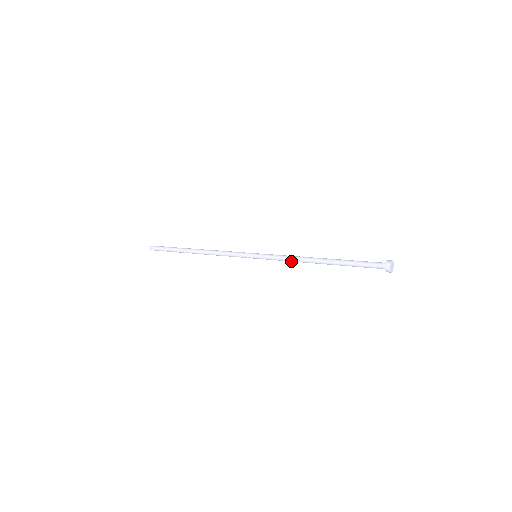
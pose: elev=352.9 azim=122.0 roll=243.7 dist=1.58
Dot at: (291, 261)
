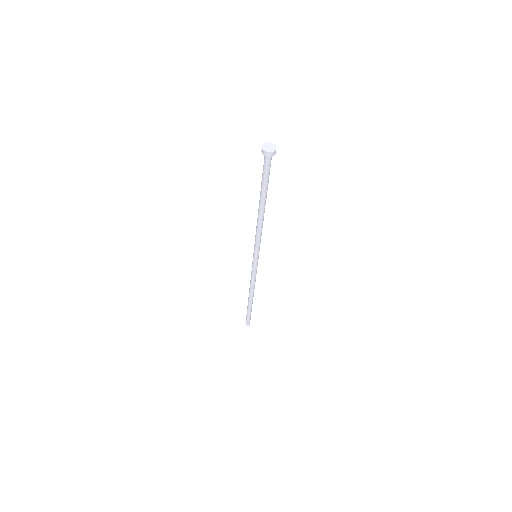
Dot at: (258, 232)
